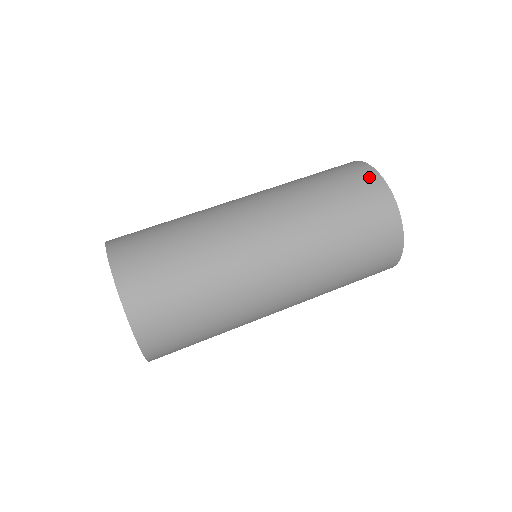
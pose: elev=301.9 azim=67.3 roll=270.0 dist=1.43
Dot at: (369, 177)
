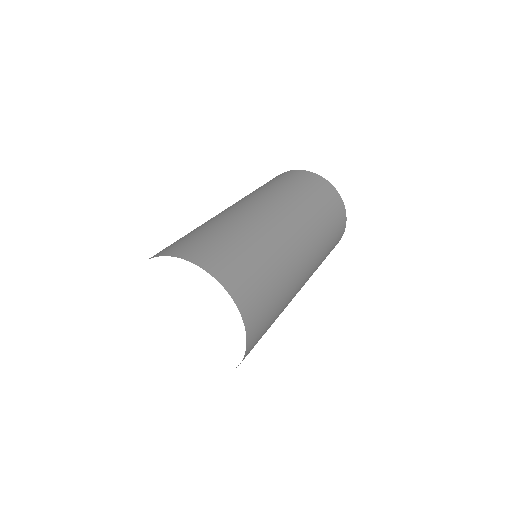
Dot at: (288, 172)
